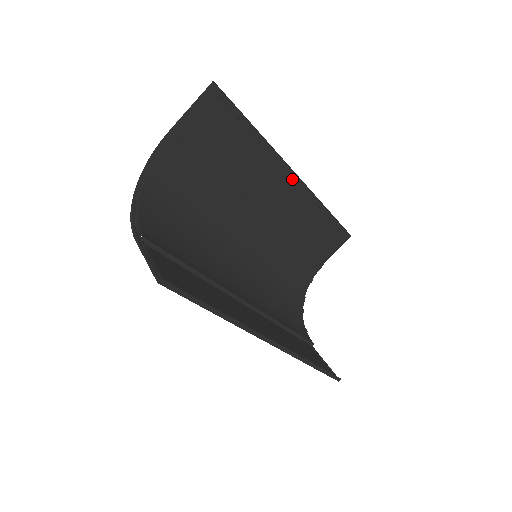
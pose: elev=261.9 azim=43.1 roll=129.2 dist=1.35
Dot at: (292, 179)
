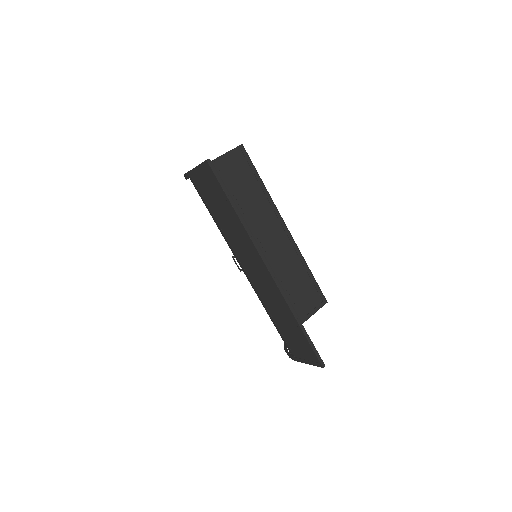
Dot at: (283, 229)
